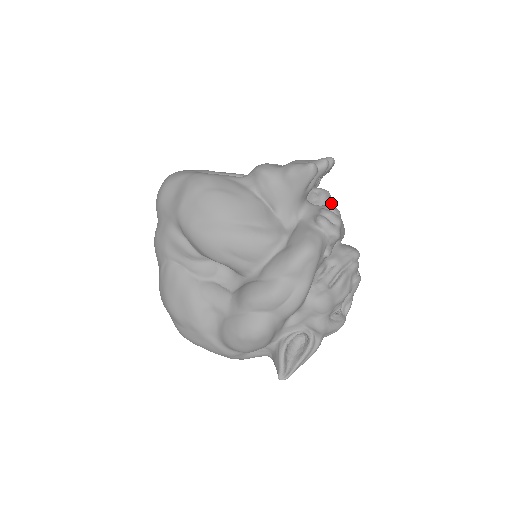
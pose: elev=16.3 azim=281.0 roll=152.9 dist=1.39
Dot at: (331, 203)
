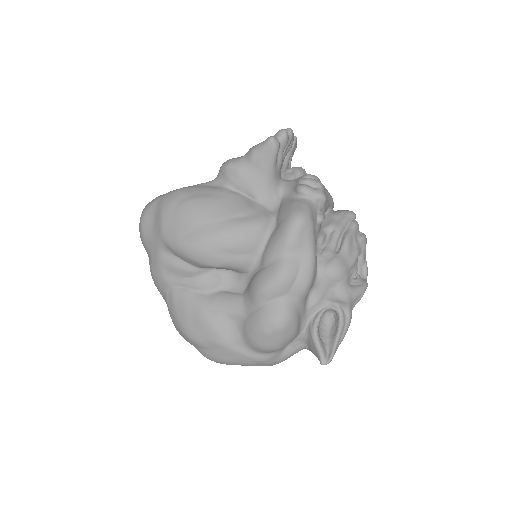
Dot at: occluded
